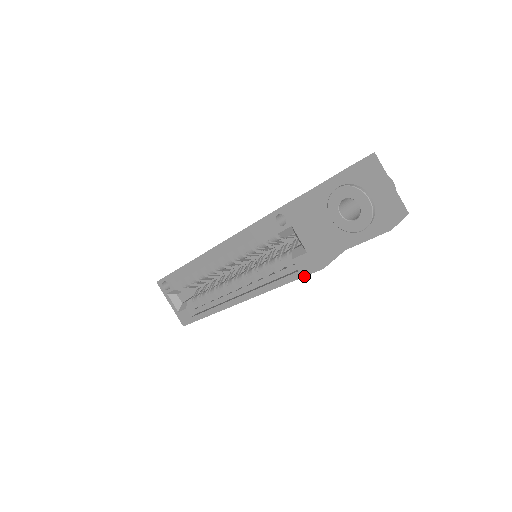
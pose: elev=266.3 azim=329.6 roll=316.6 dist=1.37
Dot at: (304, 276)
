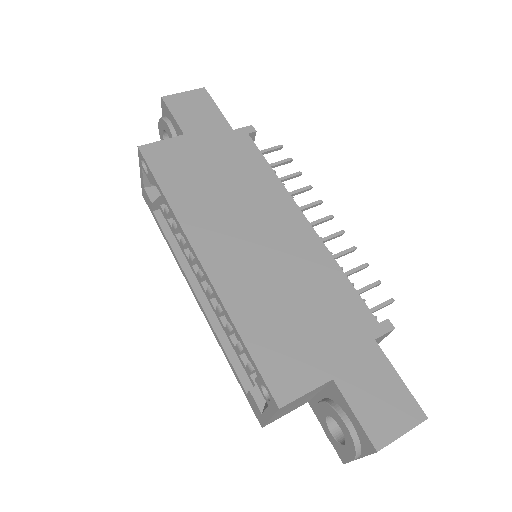
Dot at: (247, 399)
